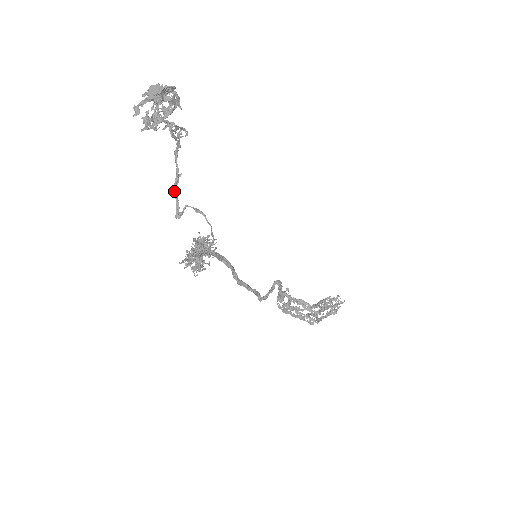
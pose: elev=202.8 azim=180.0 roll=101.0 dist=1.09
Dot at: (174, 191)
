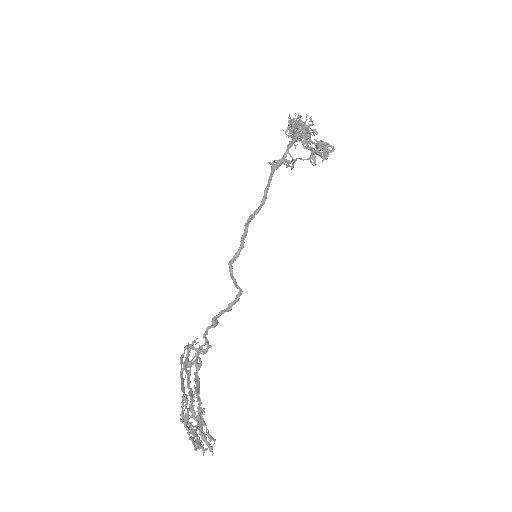
Dot at: occluded
